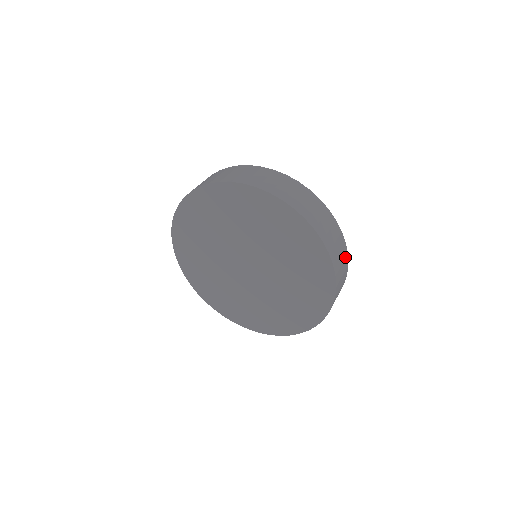
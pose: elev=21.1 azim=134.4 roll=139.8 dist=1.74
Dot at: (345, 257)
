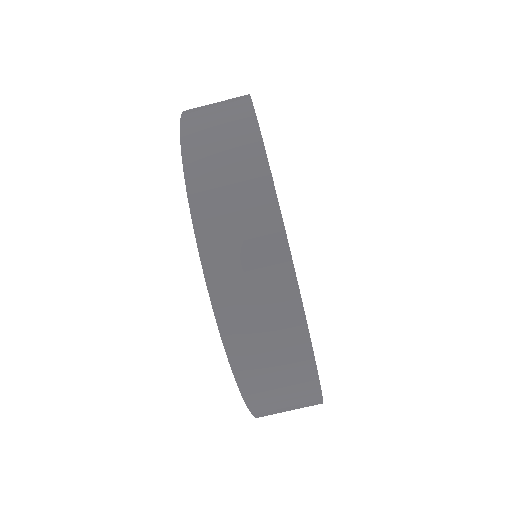
Dot at: (281, 291)
